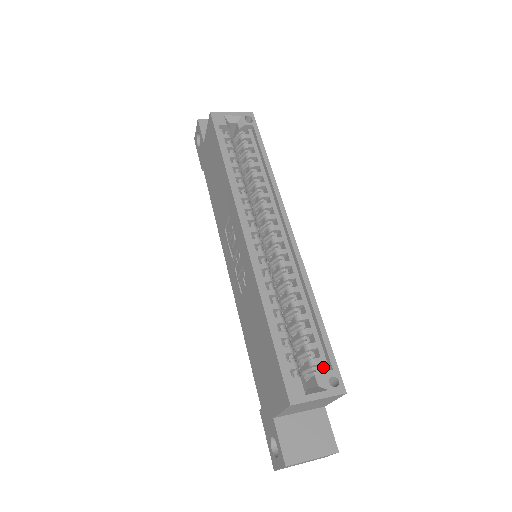
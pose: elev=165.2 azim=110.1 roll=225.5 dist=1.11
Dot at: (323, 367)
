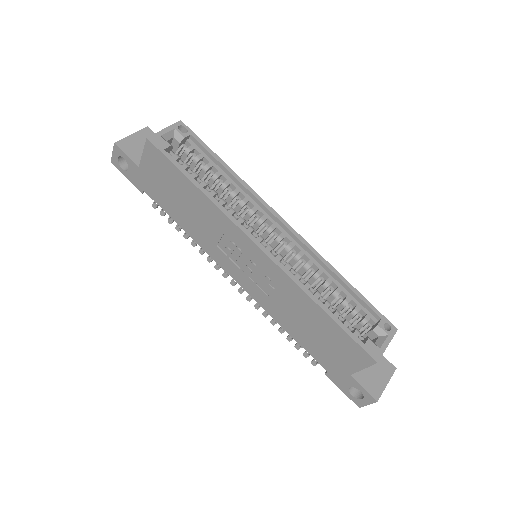
Dot at: (372, 320)
